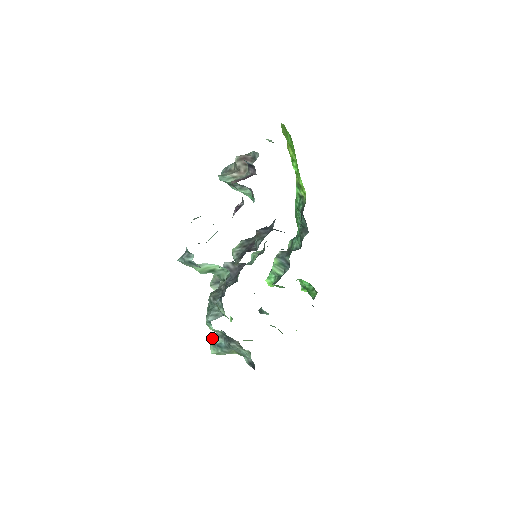
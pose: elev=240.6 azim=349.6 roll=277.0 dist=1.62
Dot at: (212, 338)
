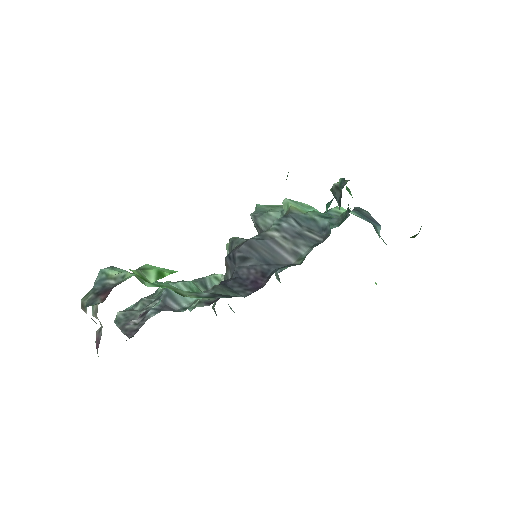
Dot at: (275, 273)
